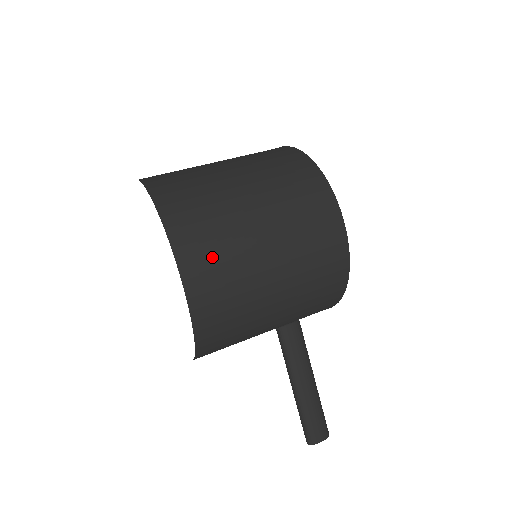
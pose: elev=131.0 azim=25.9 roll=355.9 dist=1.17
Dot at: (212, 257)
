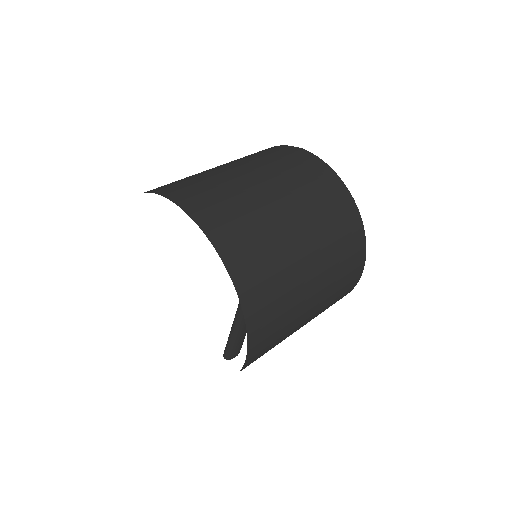
Dot at: (271, 340)
